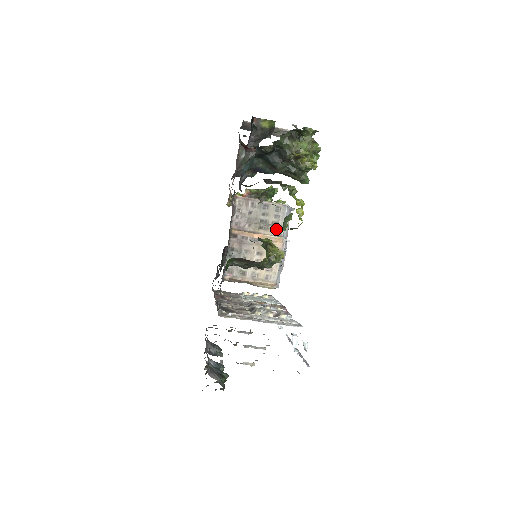
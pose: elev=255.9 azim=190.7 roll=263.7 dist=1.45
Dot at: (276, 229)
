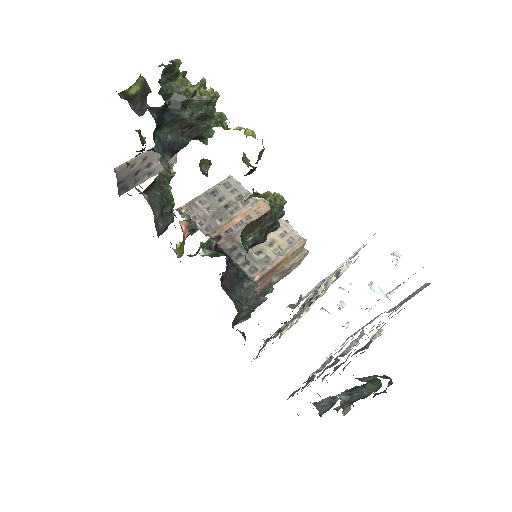
Dot at: (245, 201)
